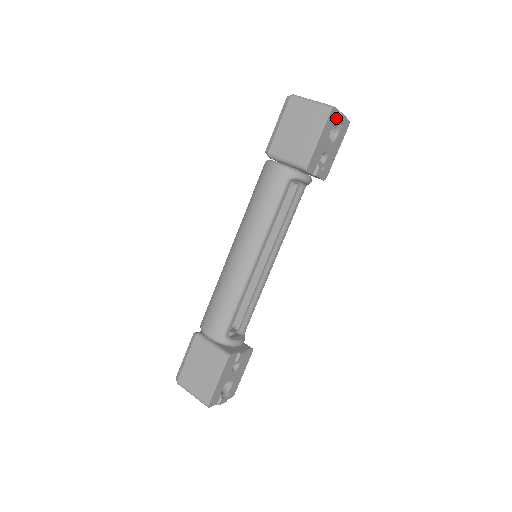
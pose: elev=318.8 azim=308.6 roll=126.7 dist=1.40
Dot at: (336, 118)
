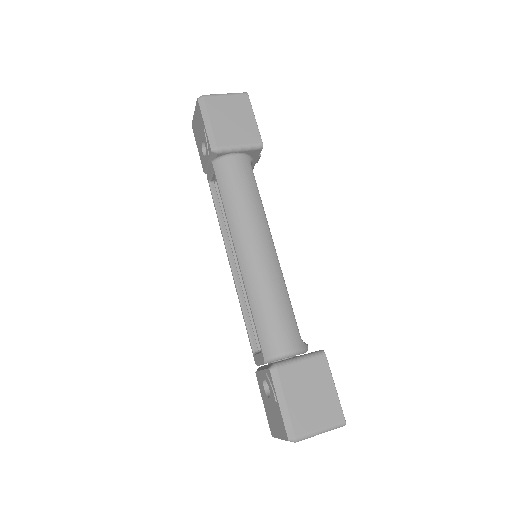
Dot at: occluded
